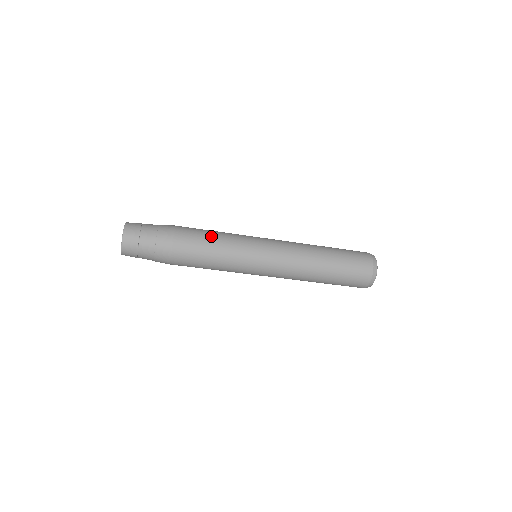
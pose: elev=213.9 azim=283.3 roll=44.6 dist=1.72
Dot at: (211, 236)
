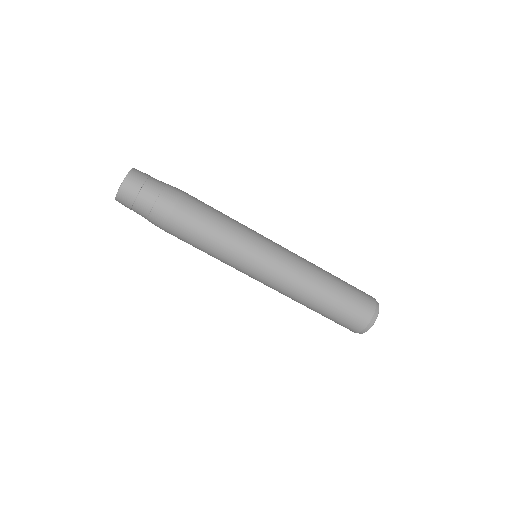
Dot at: (219, 211)
